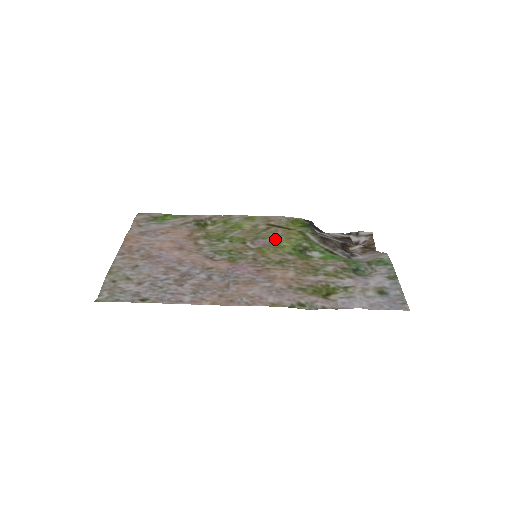
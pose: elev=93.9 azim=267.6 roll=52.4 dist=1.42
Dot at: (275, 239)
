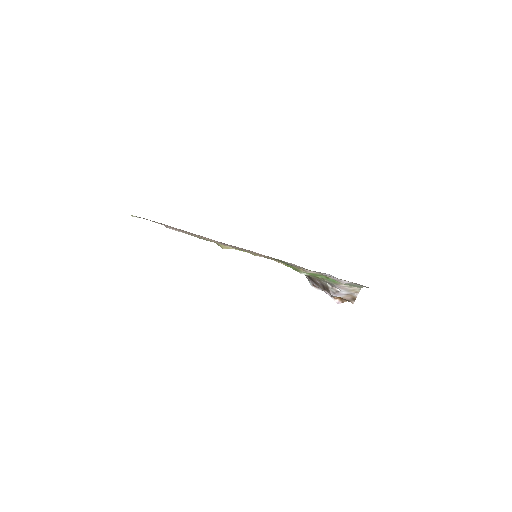
Dot at: occluded
